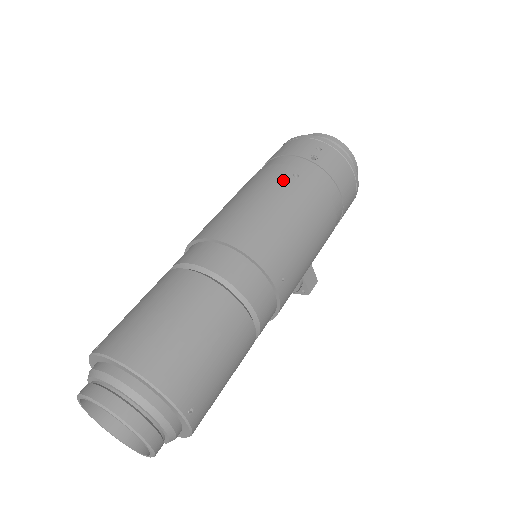
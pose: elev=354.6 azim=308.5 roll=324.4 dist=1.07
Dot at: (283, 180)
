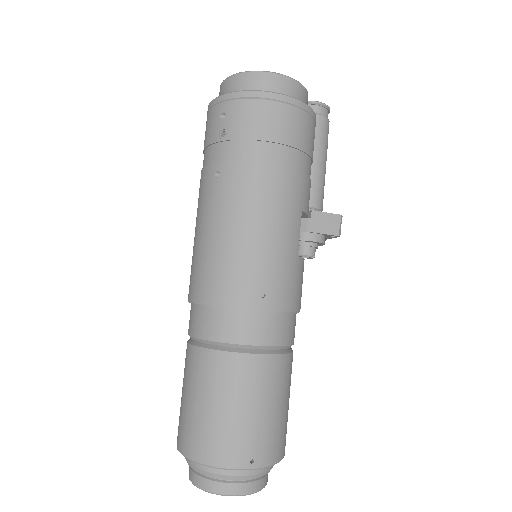
Dot at: (210, 191)
